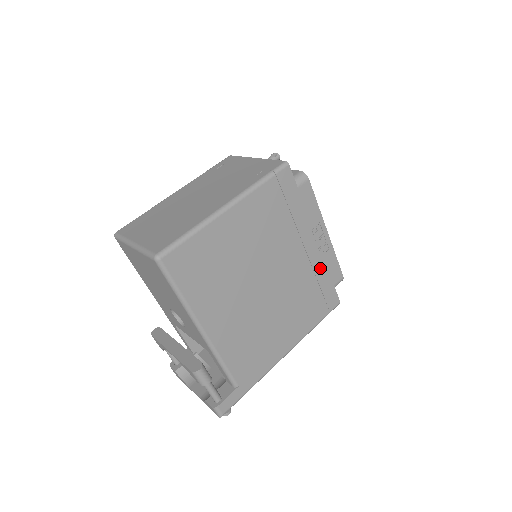
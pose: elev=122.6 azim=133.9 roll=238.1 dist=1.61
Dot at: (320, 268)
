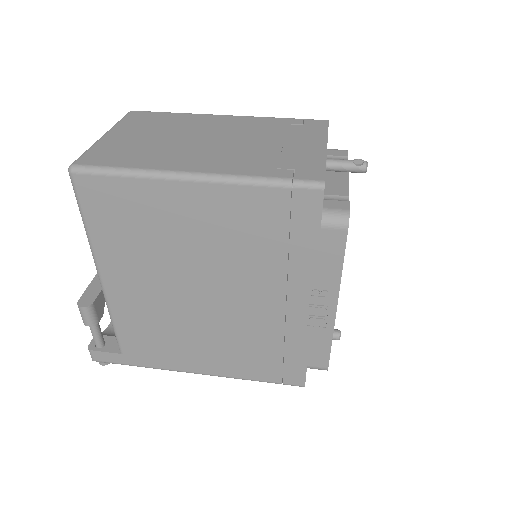
Dot at: (298, 335)
